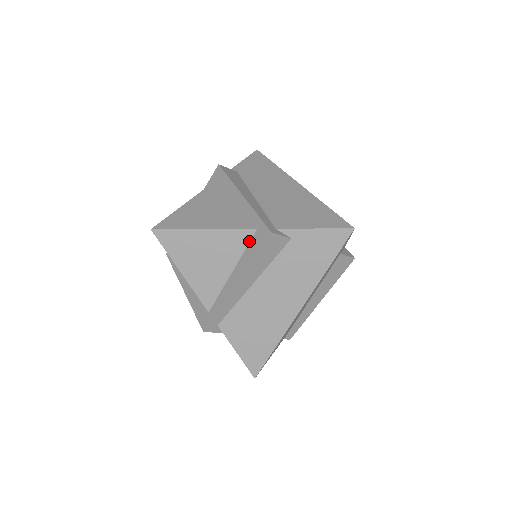
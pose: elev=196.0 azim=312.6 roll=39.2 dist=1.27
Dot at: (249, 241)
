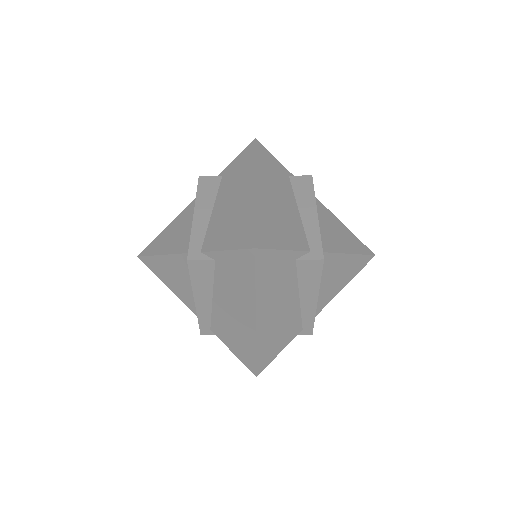
Dot at: occluded
